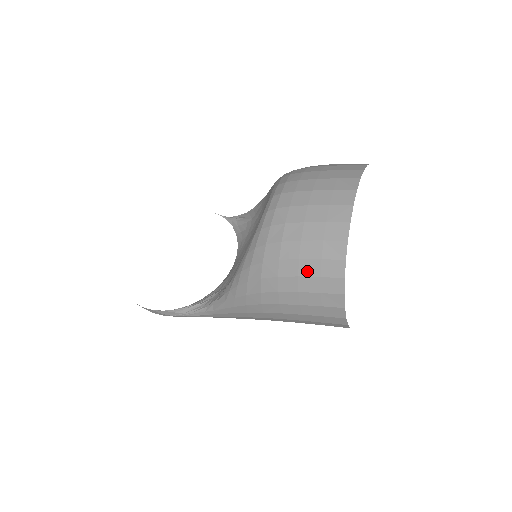
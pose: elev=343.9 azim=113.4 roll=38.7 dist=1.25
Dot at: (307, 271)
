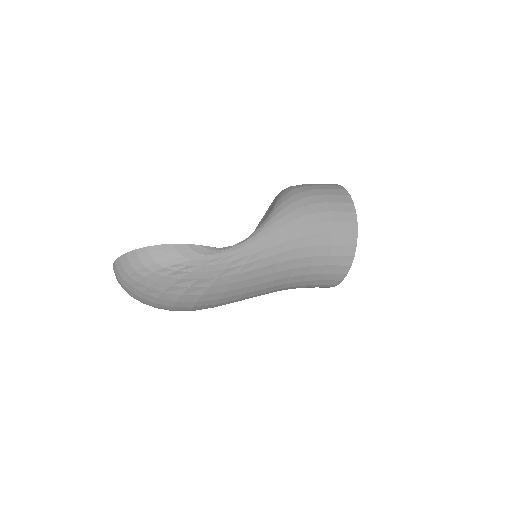
Dot at: (326, 188)
